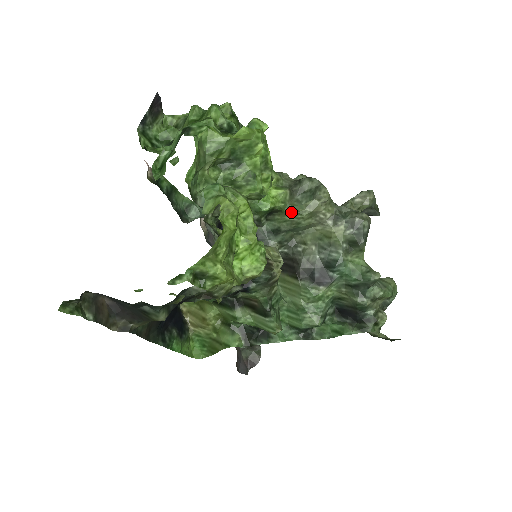
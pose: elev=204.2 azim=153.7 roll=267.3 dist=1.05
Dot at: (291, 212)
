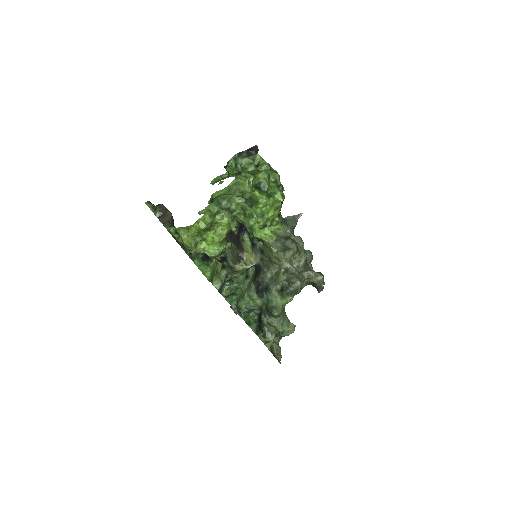
Dot at: (269, 248)
